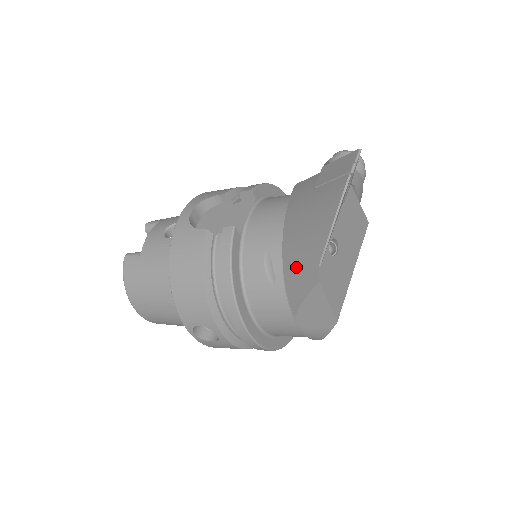
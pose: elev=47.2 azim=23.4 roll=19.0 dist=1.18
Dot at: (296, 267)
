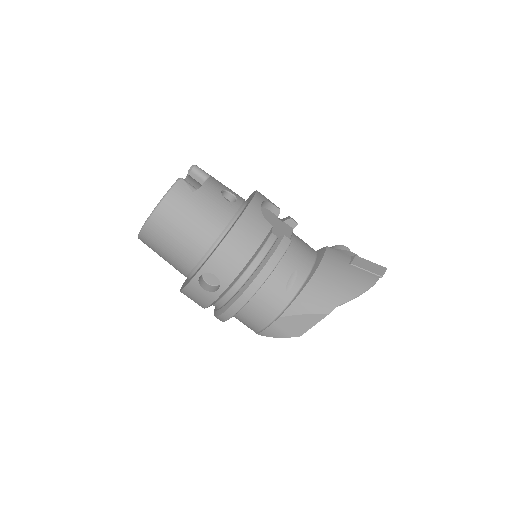
Dot at: (317, 295)
